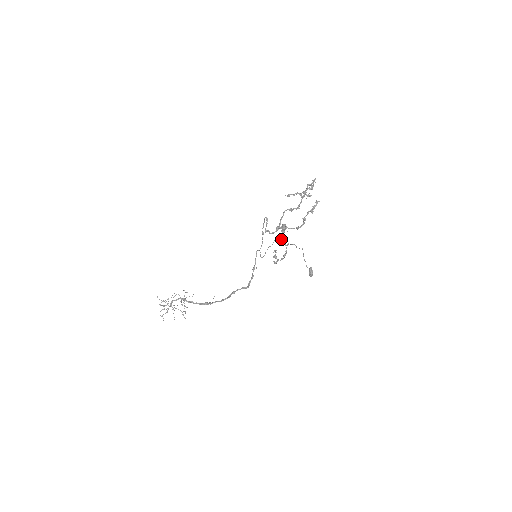
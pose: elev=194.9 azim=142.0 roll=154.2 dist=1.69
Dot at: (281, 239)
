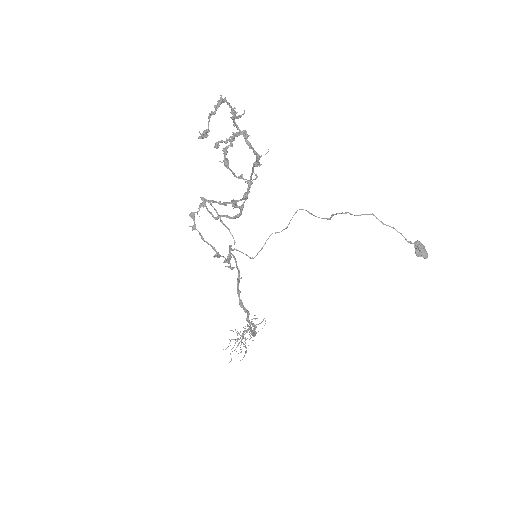
Dot at: (308, 212)
